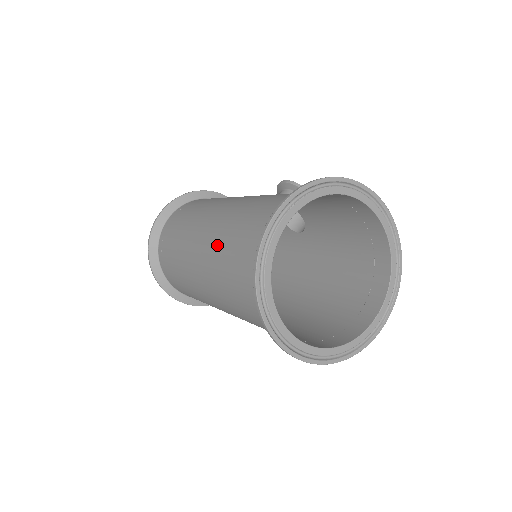
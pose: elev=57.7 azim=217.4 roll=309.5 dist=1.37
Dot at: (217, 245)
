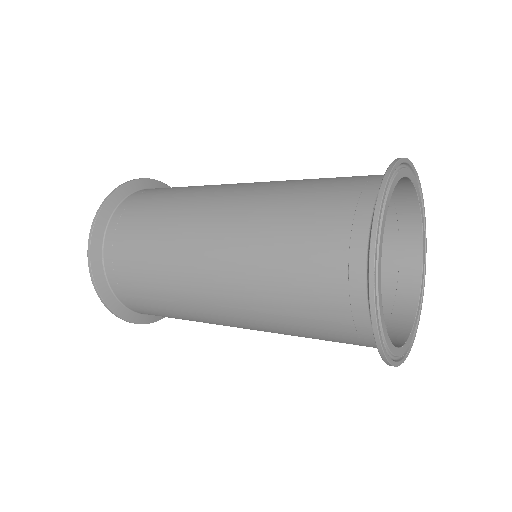
Dot at: (278, 185)
